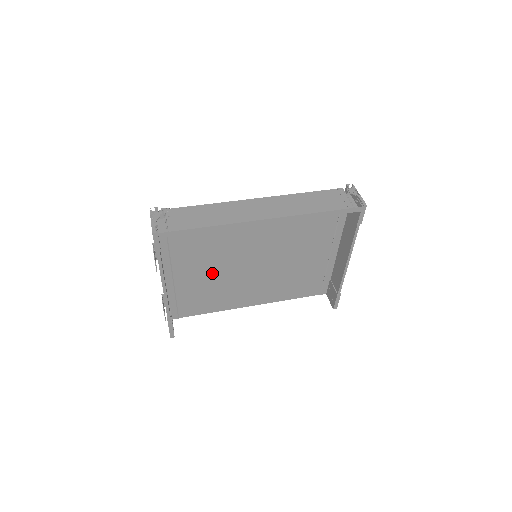
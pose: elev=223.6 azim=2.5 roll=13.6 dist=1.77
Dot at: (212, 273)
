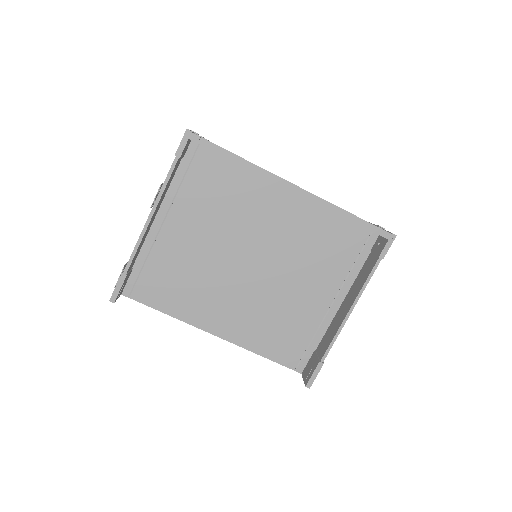
Dot at: (201, 251)
